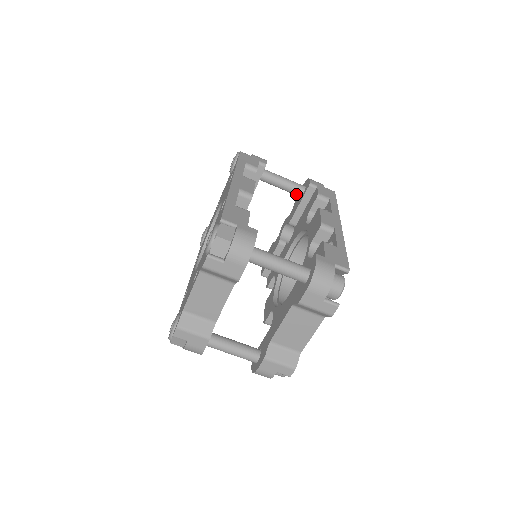
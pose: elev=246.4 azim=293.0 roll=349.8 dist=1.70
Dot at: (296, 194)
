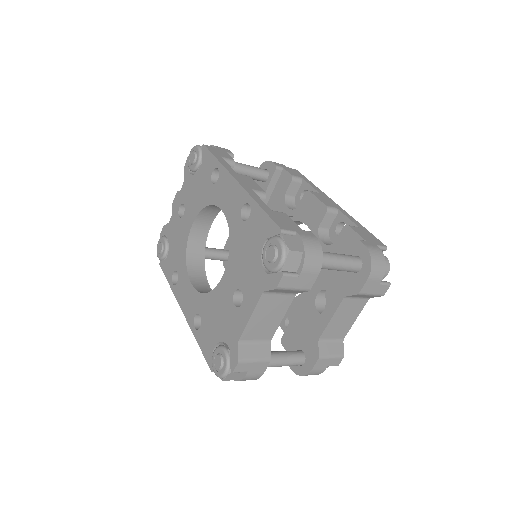
Dot at: (260, 180)
